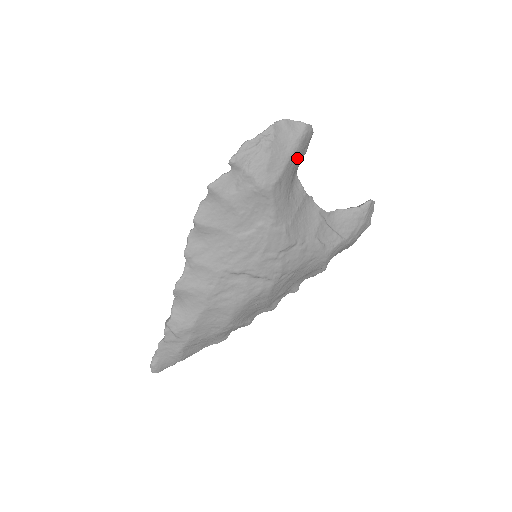
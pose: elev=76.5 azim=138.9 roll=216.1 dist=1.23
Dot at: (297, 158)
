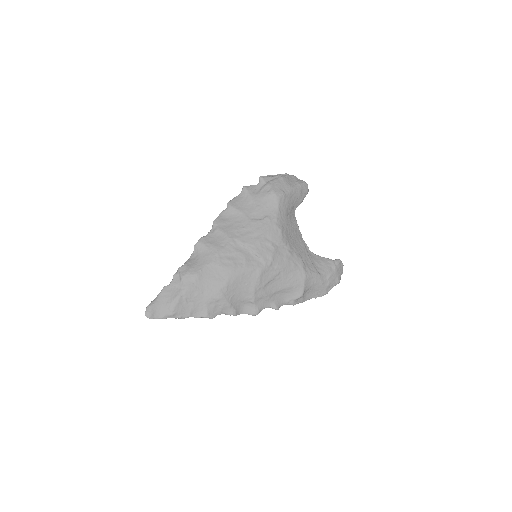
Dot at: (297, 196)
